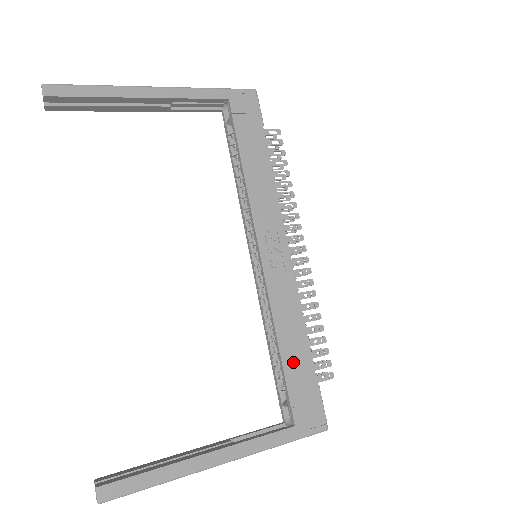
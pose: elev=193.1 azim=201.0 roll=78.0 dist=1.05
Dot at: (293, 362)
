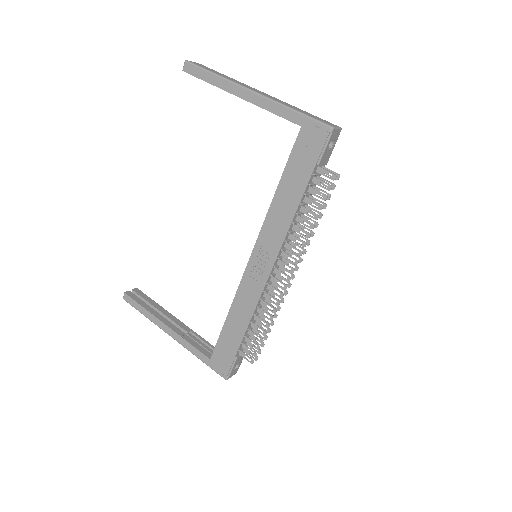
Dot at: (229, 332)
